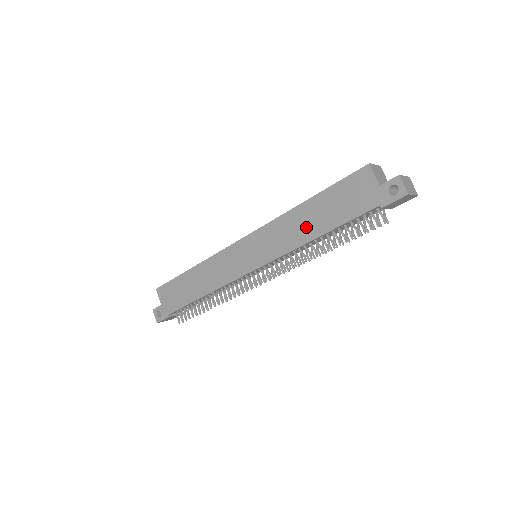
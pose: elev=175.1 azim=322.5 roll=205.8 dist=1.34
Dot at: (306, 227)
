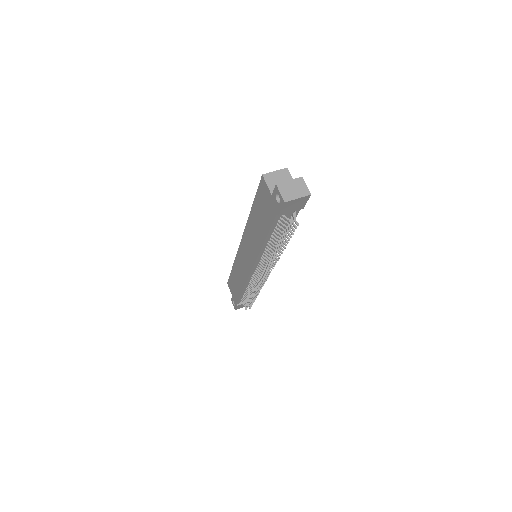
Dot at: (257, 234)
